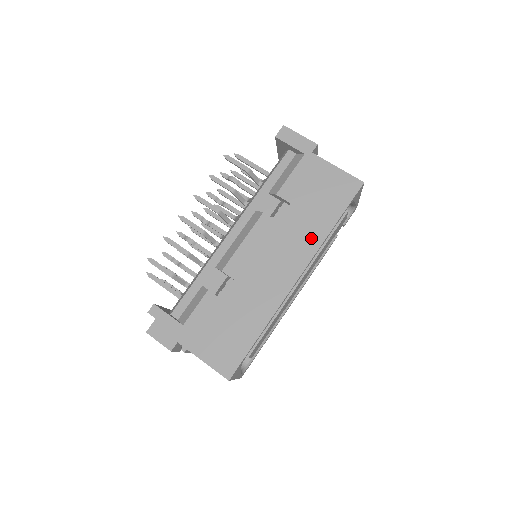
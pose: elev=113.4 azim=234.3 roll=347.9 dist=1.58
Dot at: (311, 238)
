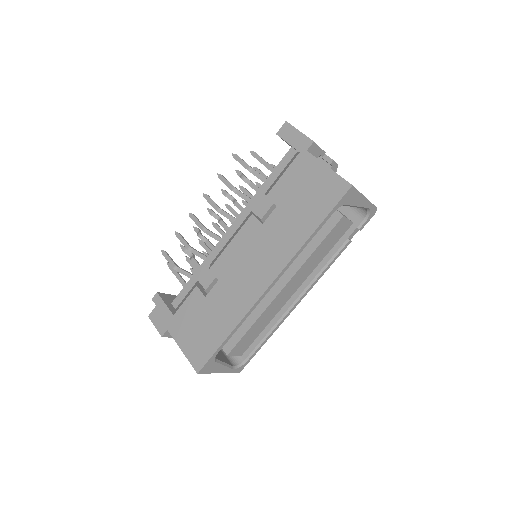
Dot at: (289, 244)
